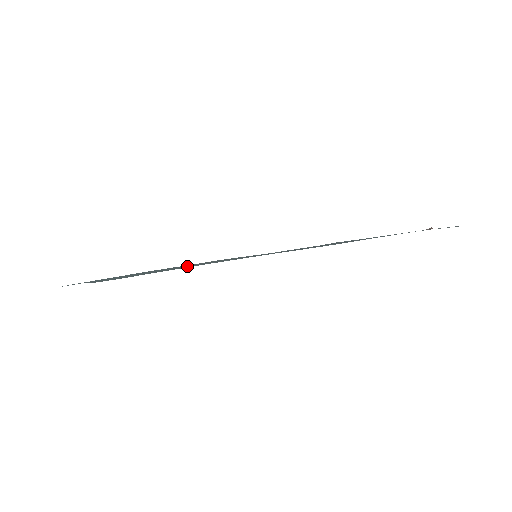
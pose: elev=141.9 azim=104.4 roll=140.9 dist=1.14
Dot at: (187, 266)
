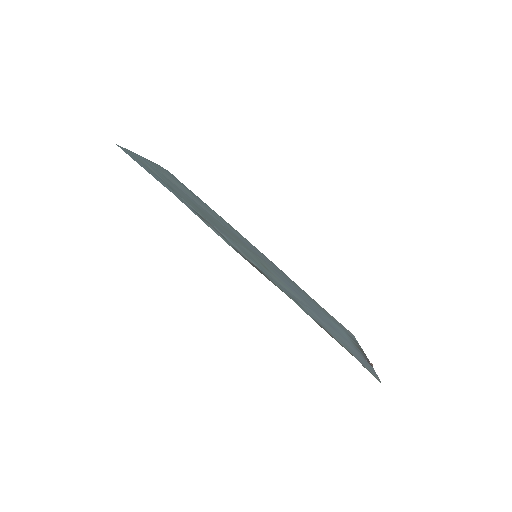
Dot at: occluded
